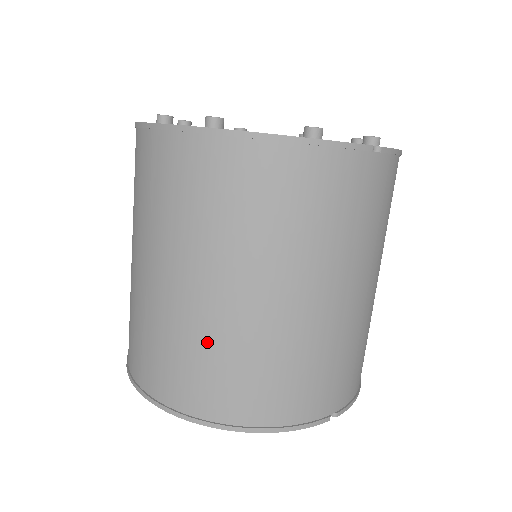
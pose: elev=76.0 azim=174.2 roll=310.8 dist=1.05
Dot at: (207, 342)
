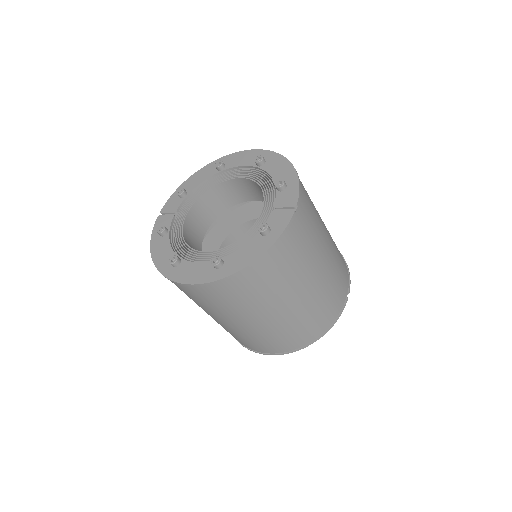
Dot at: (284, 329)
